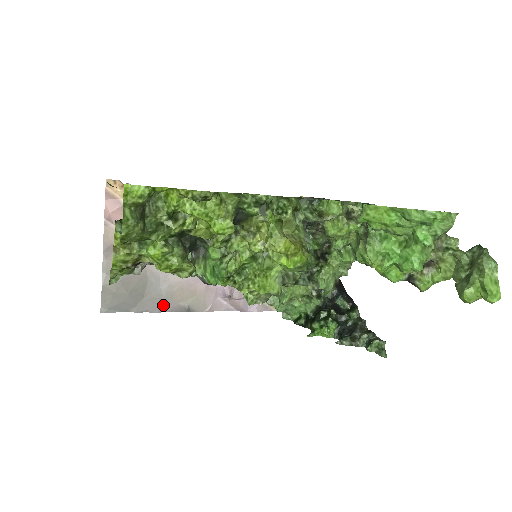
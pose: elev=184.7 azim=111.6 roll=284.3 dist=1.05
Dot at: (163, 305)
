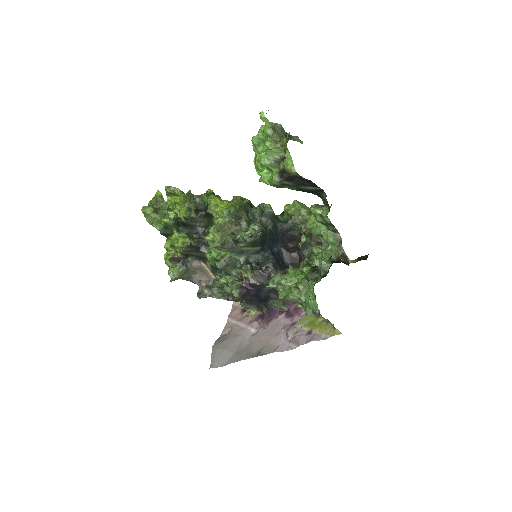
Dot at: (246, 355)
